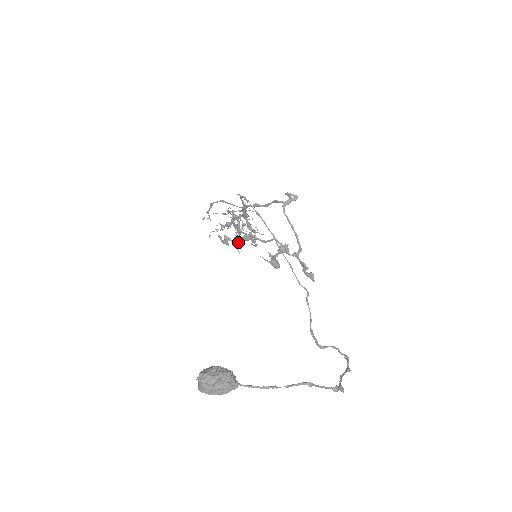
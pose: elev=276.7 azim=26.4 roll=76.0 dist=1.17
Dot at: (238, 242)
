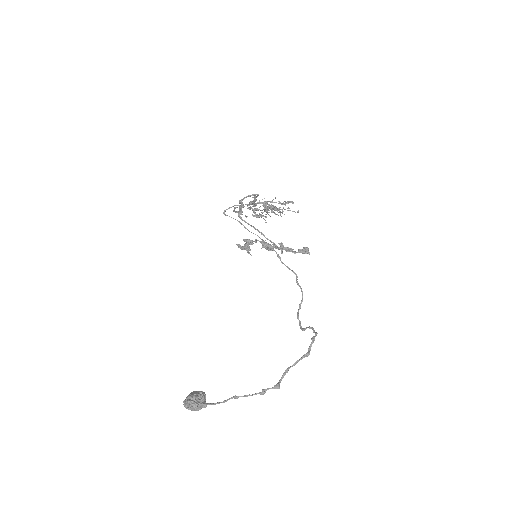
Dot at: (246, 247)
